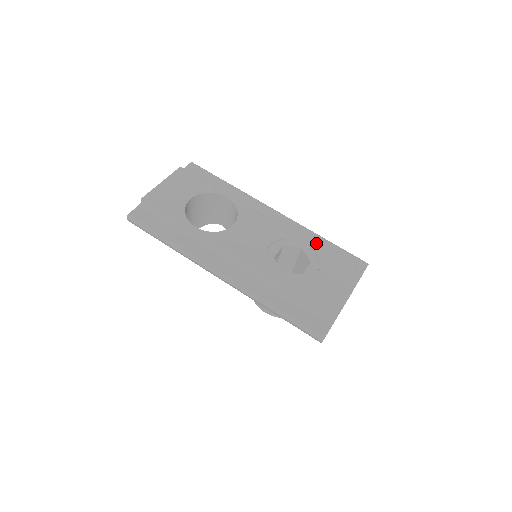
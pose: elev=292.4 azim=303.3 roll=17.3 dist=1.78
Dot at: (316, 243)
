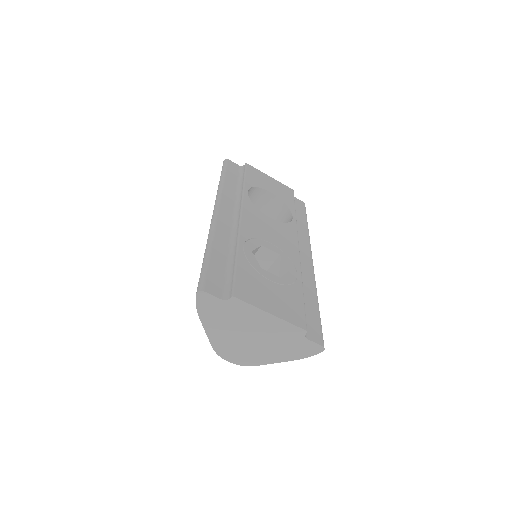
Dot at: (307, 292)
